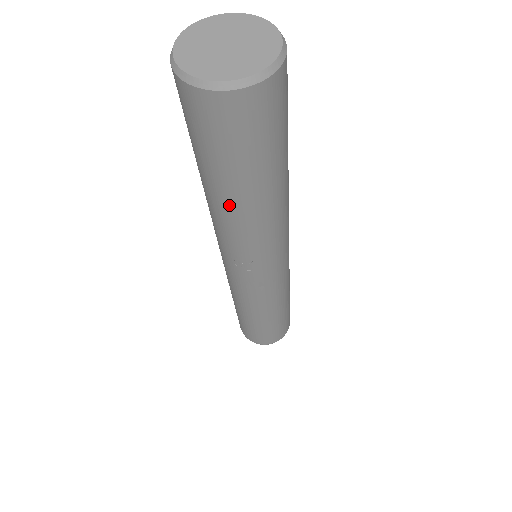
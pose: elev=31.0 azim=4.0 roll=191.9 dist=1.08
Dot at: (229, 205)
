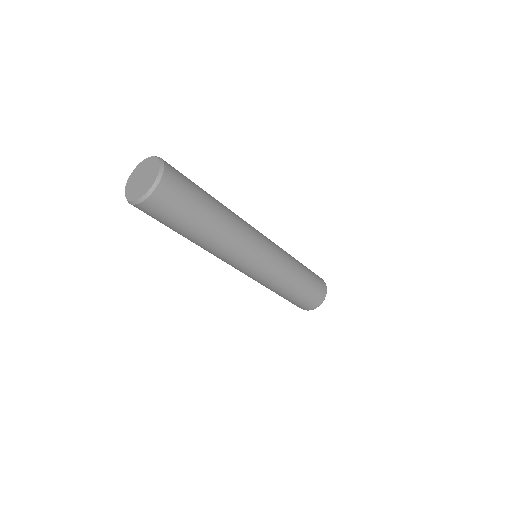
Dot at: occluded
